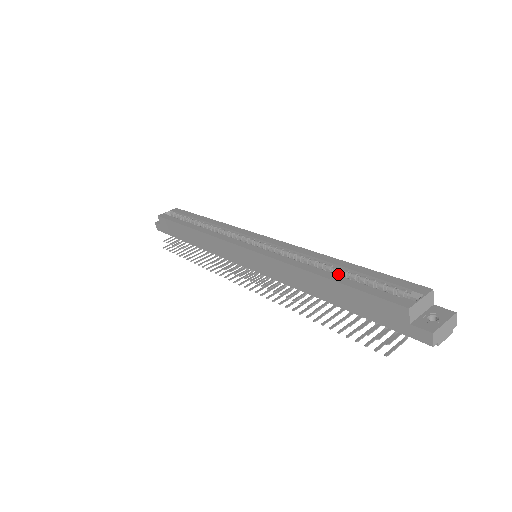
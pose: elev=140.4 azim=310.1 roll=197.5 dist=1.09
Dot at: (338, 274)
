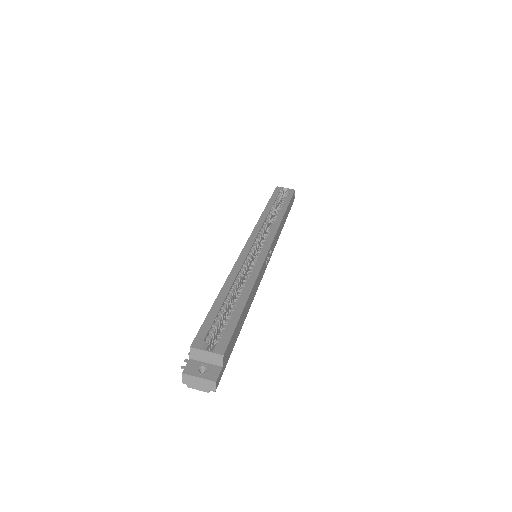
Dot at: (235, 302)
